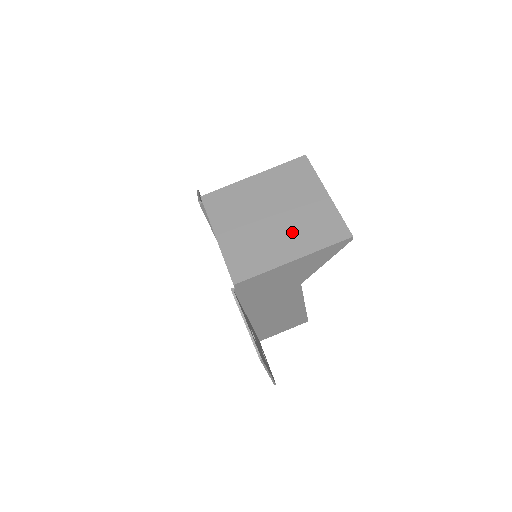
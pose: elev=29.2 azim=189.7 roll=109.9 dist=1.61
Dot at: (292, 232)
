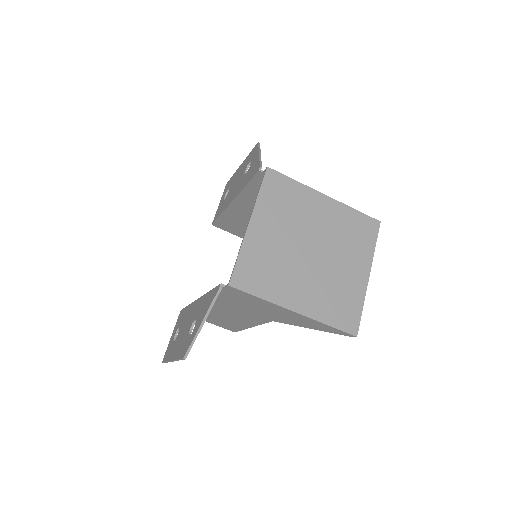
Dot at: (315, 284)
